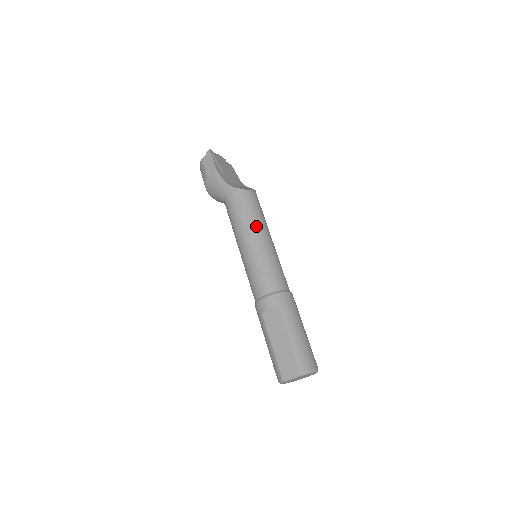
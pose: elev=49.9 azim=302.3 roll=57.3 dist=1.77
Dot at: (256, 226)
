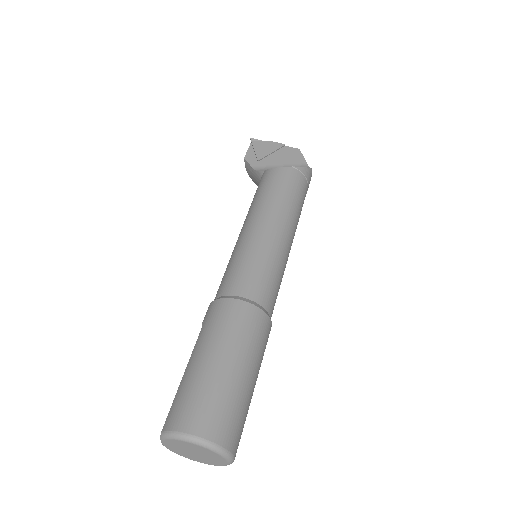
Dot at: (252, 211)
